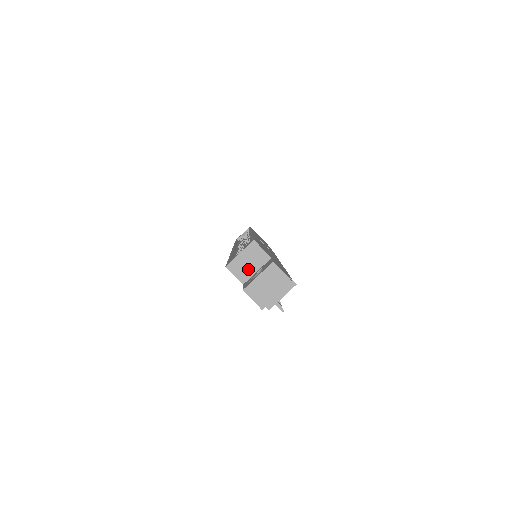
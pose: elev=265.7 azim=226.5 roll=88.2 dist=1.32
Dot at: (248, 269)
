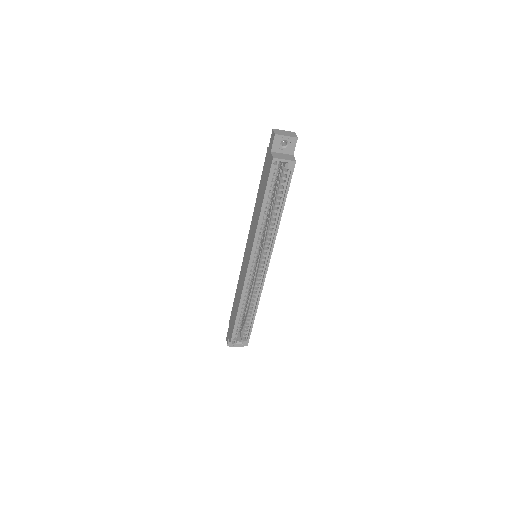
Dot at: occluded
